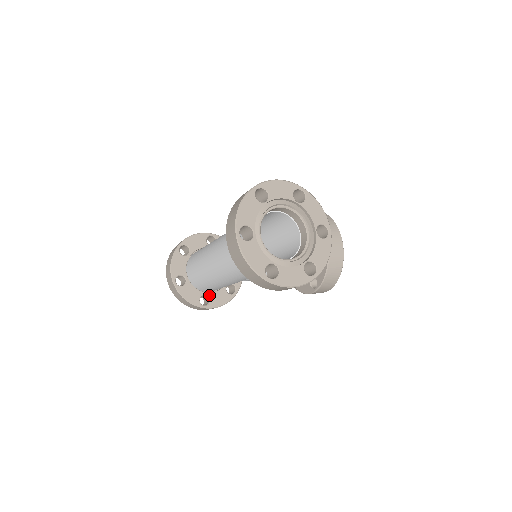
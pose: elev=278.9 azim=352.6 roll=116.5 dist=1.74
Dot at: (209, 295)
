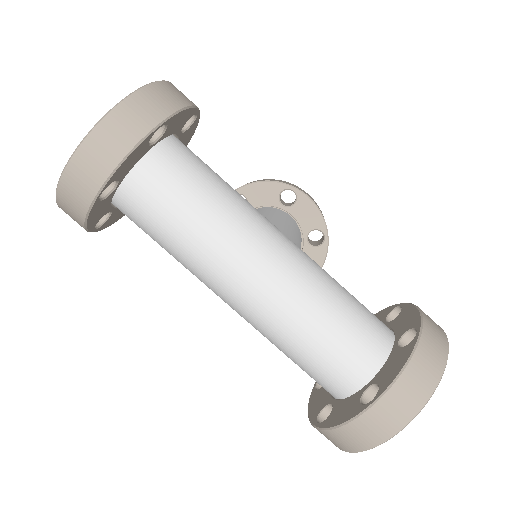
Dot at: (113, 212)
